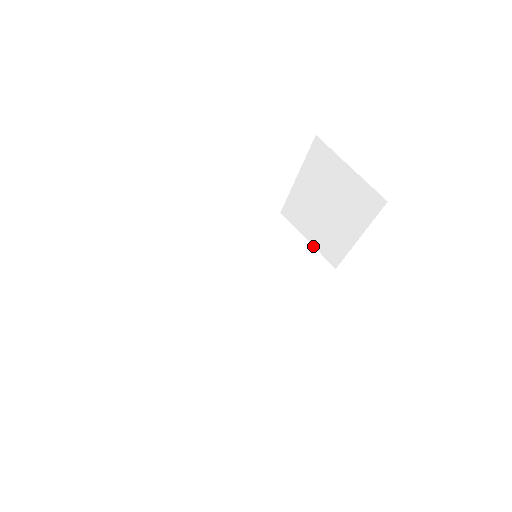
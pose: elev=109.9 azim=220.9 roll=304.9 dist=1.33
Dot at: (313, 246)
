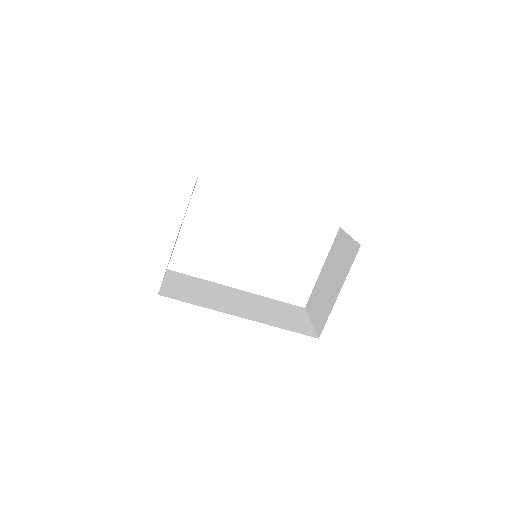
Dot at: (313, 325)
